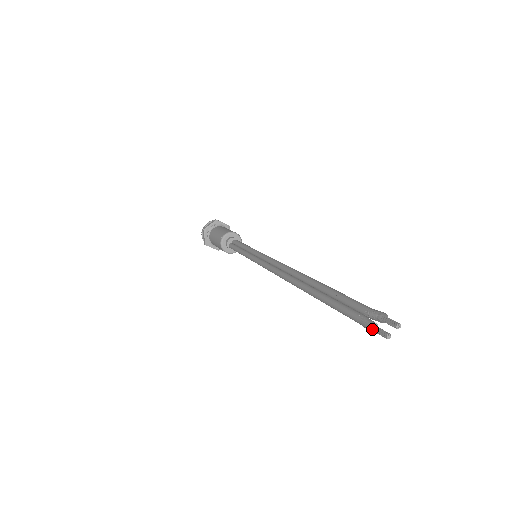
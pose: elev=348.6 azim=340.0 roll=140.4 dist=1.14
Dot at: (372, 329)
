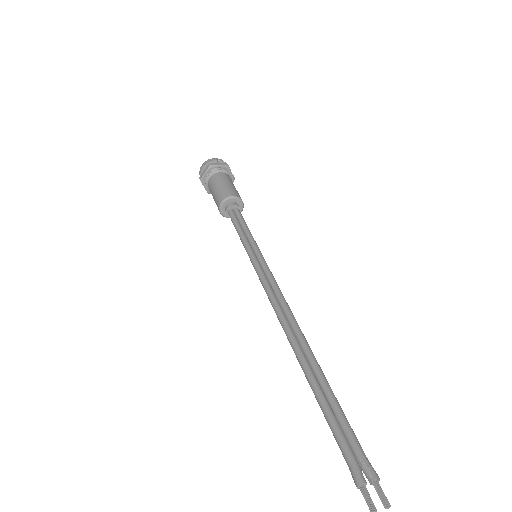
Dot at: (360, 487)
